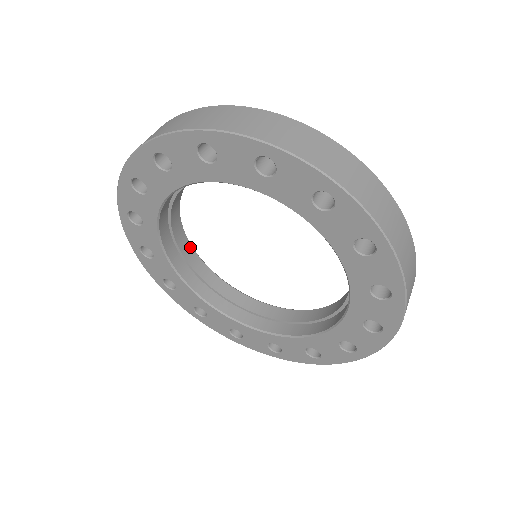
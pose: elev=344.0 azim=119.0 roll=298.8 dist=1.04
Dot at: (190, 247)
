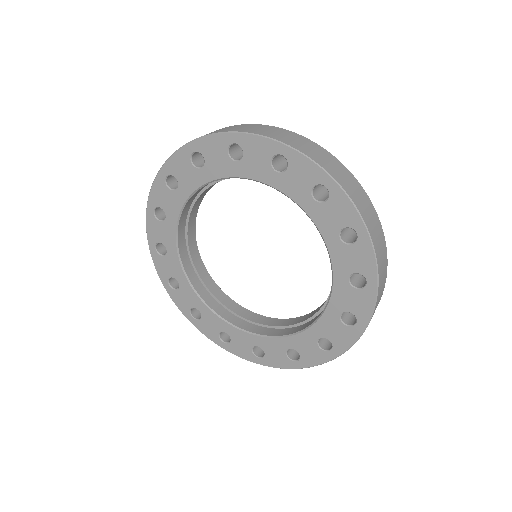
Dot at: (198, 253)
